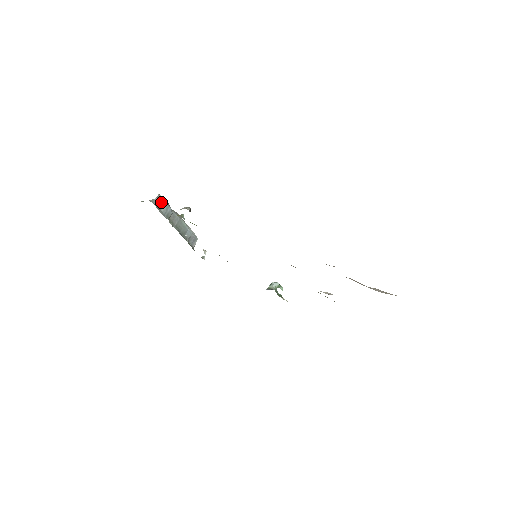
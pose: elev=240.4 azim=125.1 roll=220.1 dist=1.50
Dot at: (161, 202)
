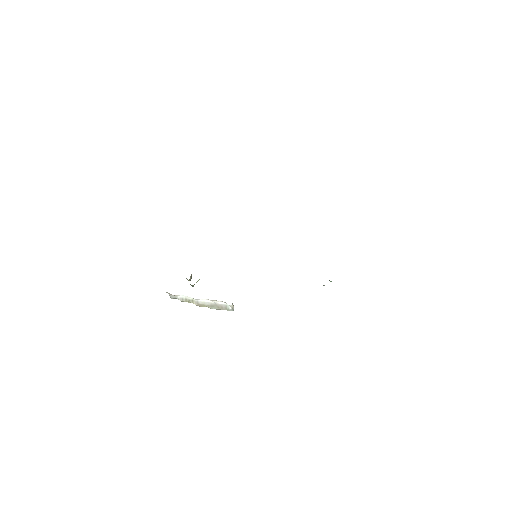
Dot at: occluded
